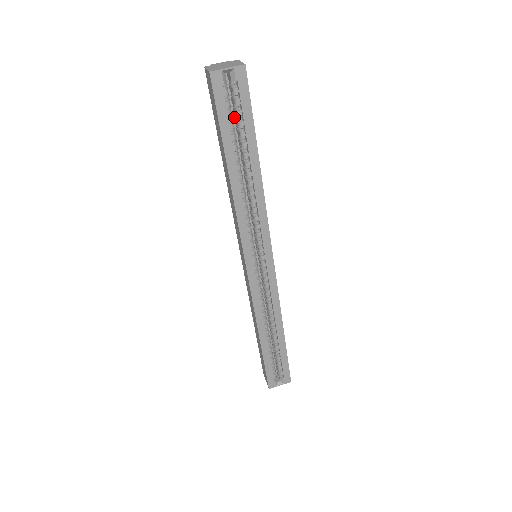
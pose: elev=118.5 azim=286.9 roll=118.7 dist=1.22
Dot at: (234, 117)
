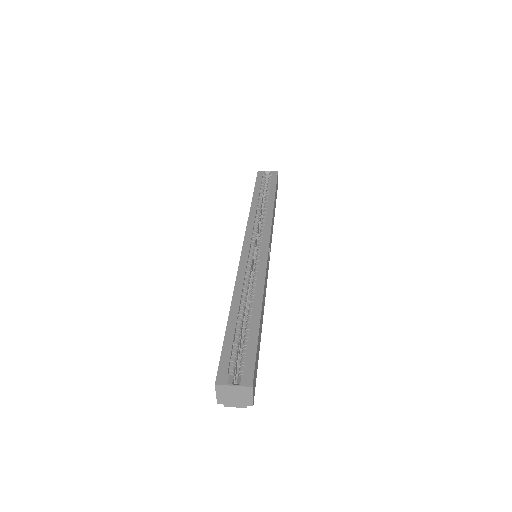
Dot at: occluded
